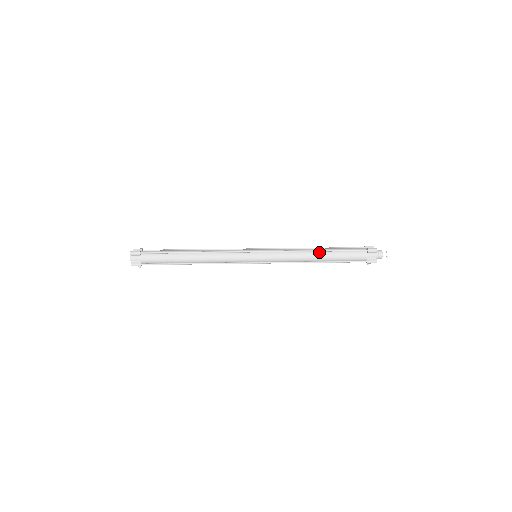
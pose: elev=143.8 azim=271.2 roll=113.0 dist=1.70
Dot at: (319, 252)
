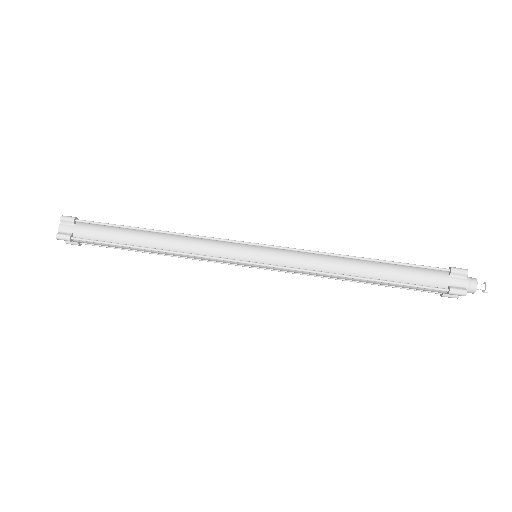
Dot at: (361, 278)
